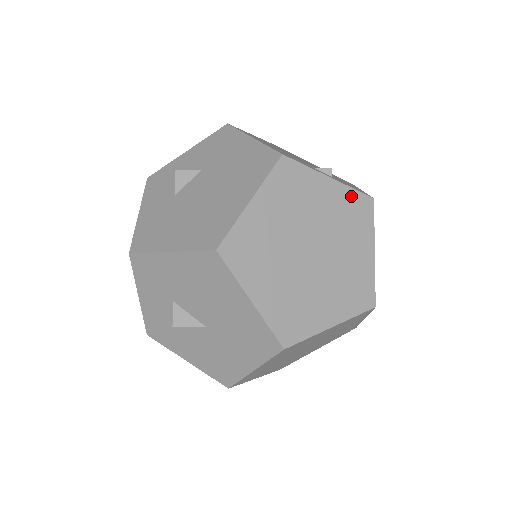
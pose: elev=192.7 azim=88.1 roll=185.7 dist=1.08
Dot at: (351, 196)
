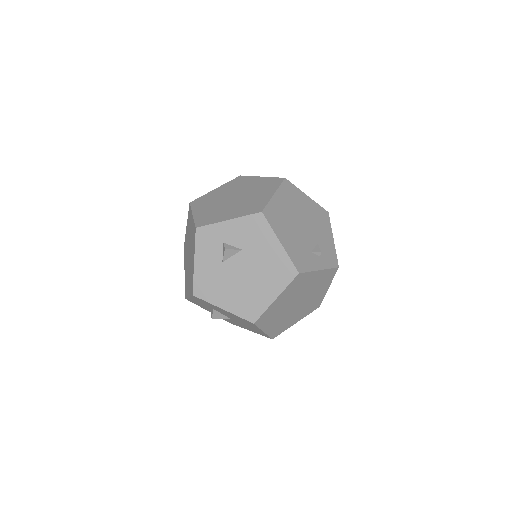
Dot at: (327, 272)
